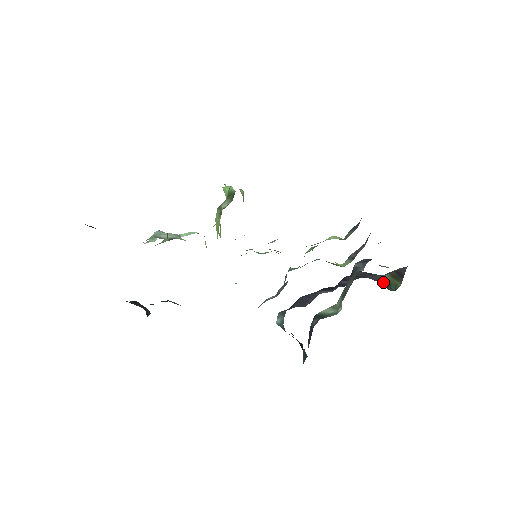
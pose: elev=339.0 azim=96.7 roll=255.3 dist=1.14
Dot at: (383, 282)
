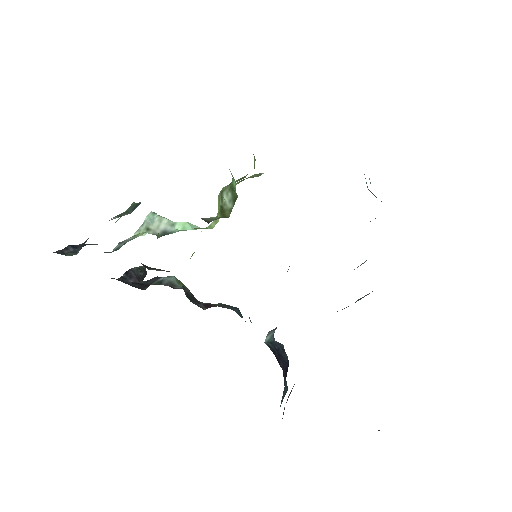
Dot at: occluded
